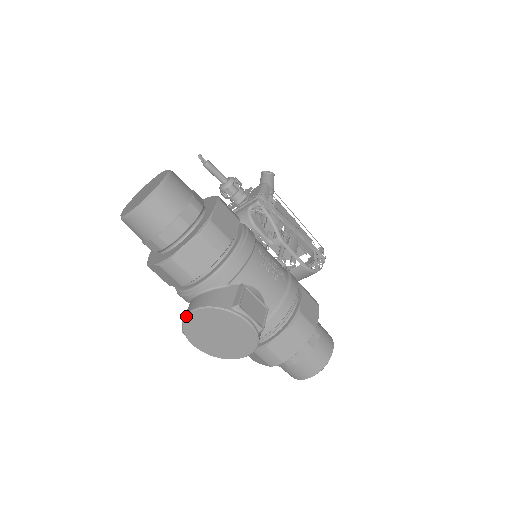
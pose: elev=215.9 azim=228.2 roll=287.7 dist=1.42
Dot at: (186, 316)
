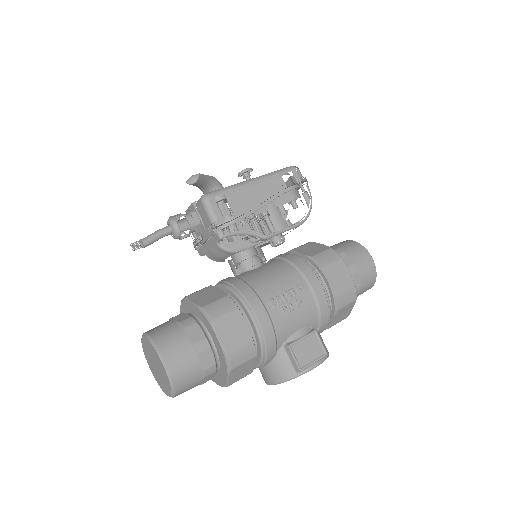
Dot at: occluded
